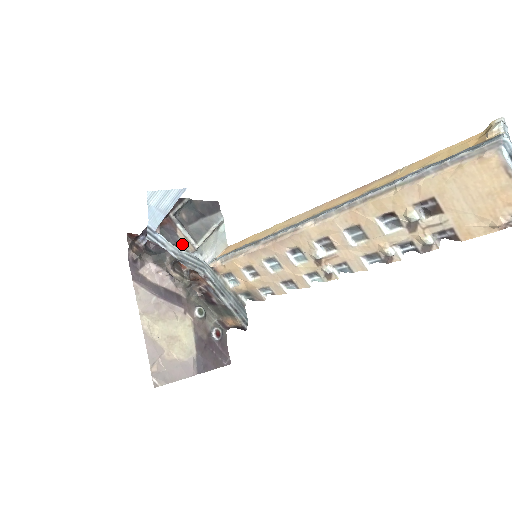
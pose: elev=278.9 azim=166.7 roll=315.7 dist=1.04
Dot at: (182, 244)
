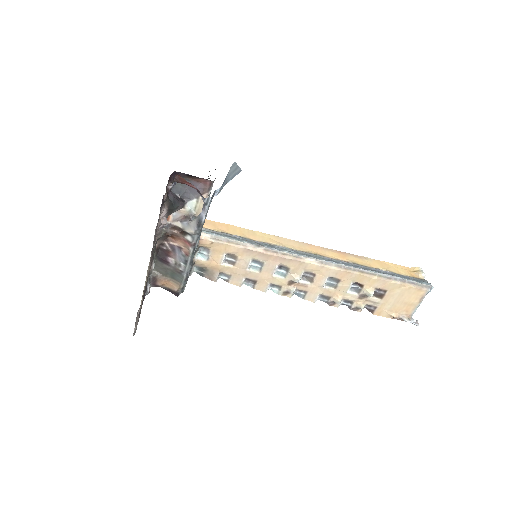
Dot at: (191, 204)
